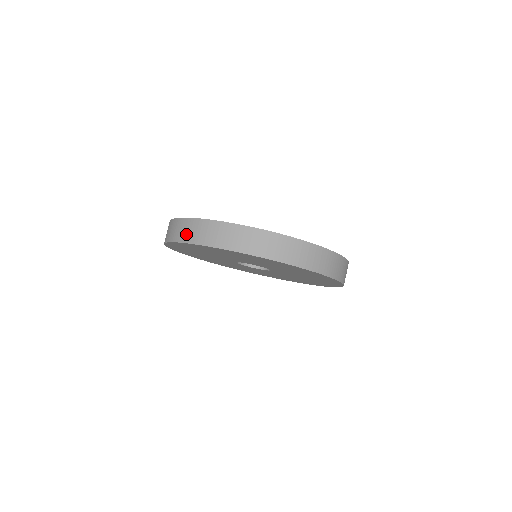
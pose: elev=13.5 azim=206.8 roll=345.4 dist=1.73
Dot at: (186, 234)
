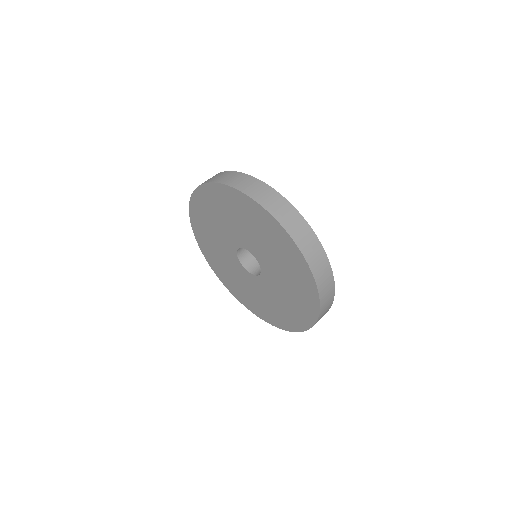
Dot at: (230, 180)
